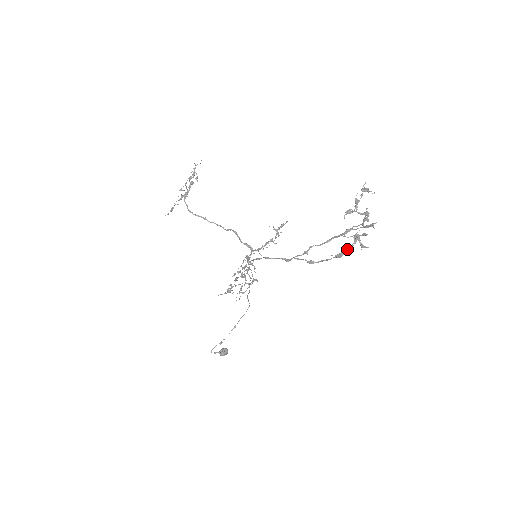
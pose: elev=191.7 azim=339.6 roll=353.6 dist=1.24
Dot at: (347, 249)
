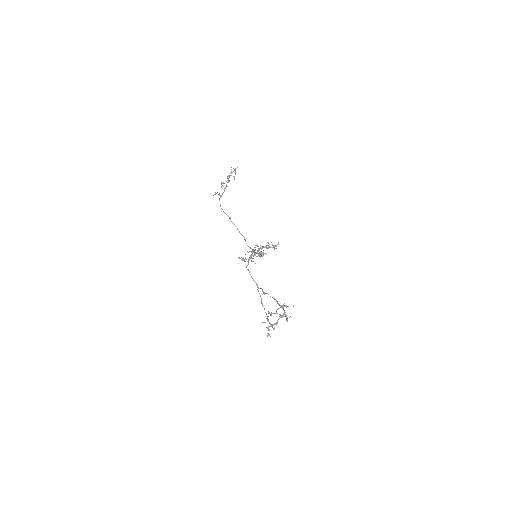
Dot at: occluded
